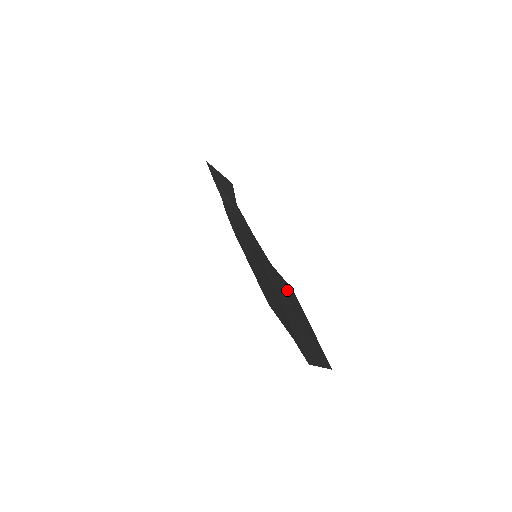
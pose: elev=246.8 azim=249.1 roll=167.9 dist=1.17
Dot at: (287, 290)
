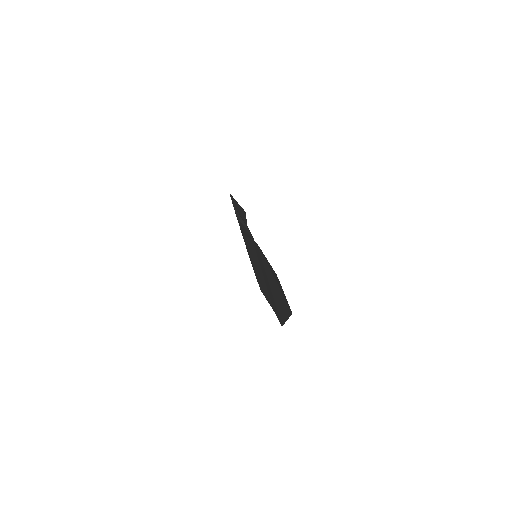
Dot at: (272, 270)
